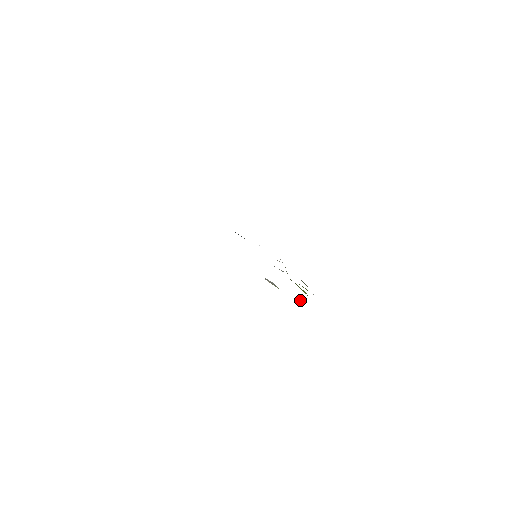
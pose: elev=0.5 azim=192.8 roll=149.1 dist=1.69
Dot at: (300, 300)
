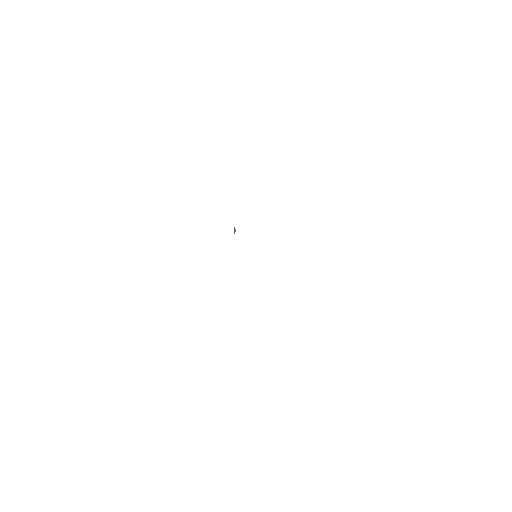
Dot at: occluded
